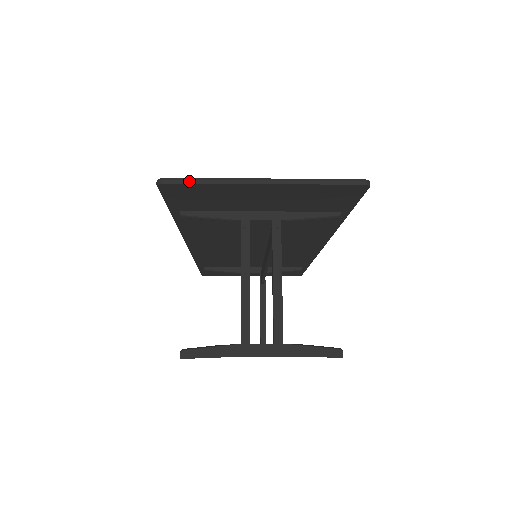
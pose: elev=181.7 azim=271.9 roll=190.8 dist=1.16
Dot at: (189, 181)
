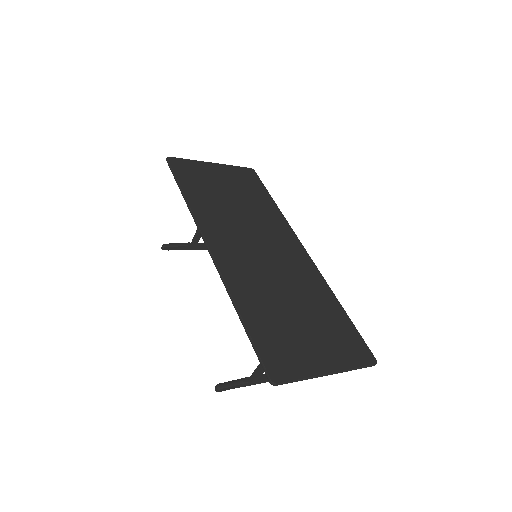
Dot at: occluded
